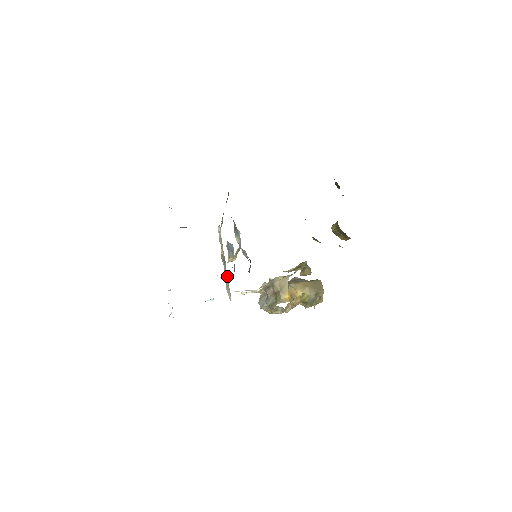
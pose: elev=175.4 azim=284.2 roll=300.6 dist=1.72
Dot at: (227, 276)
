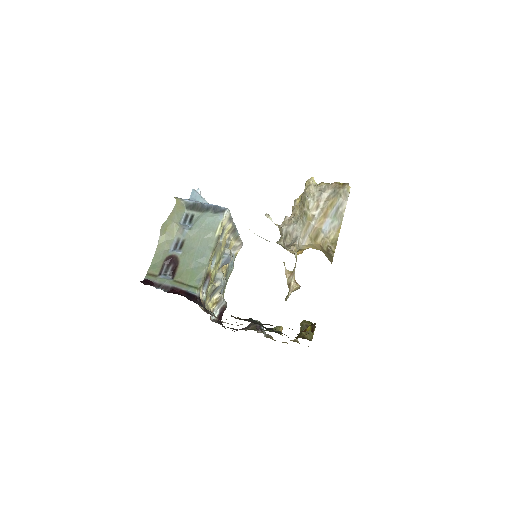
Dot at: (238, 236)
